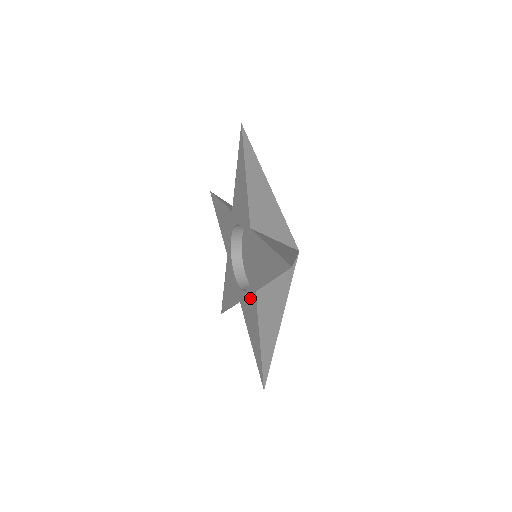
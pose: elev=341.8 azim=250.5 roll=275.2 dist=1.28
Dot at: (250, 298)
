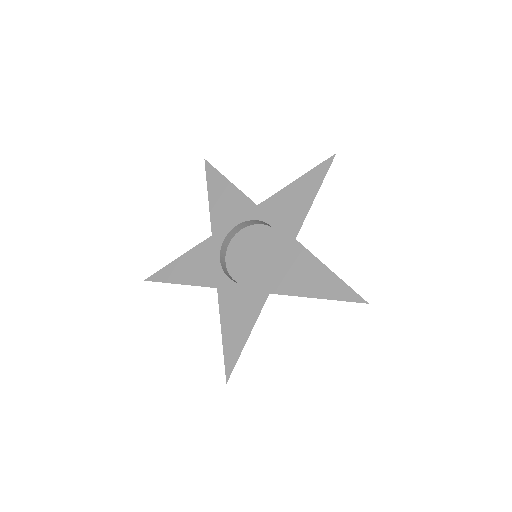
Dot at: (251, 294)
